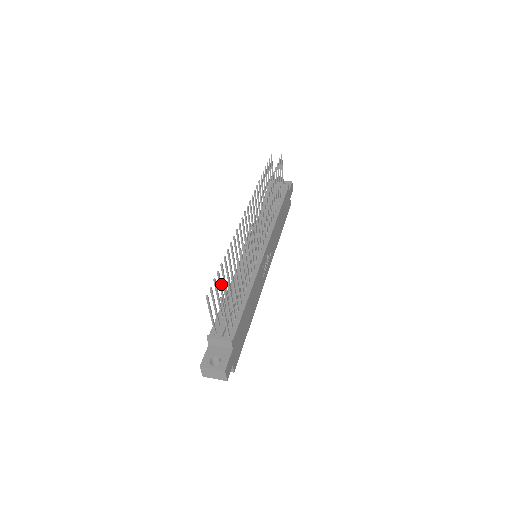
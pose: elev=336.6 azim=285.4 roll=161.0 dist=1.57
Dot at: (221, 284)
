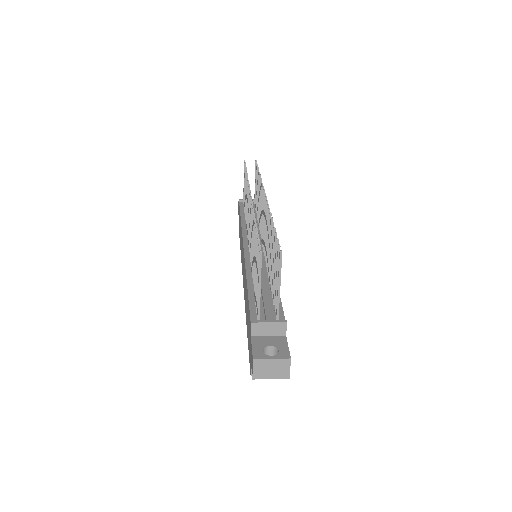
Dot at: occluded
